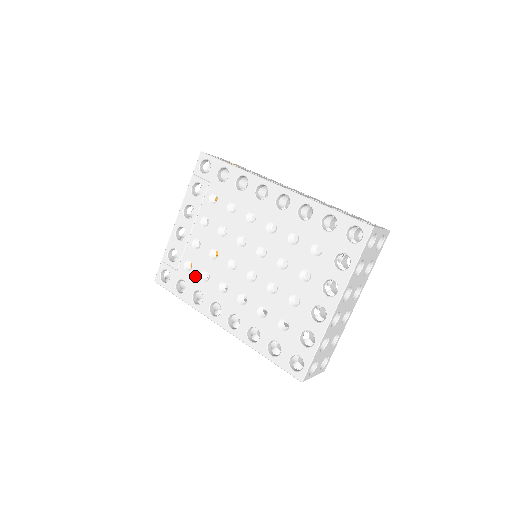
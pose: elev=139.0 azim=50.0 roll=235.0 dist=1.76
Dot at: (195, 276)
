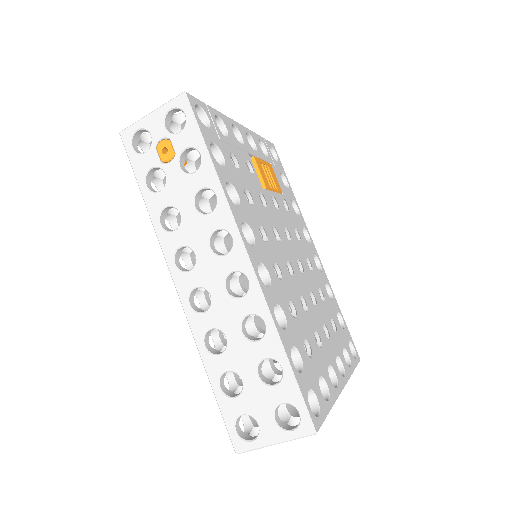
Dot at: occluded
